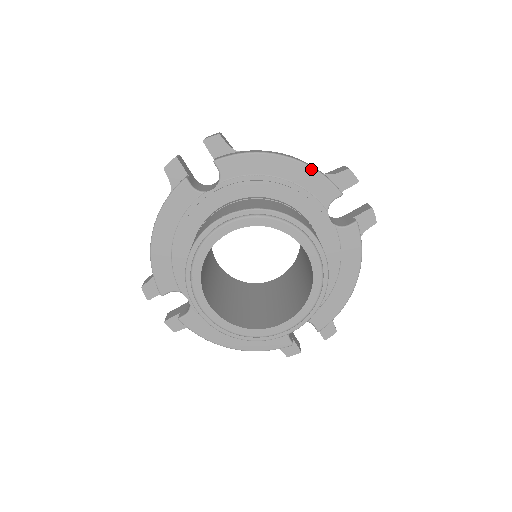
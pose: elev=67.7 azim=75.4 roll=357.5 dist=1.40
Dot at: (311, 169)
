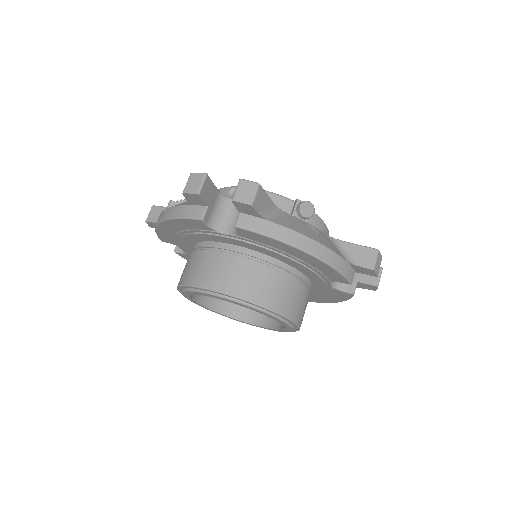
Dot at: (331, 268)
